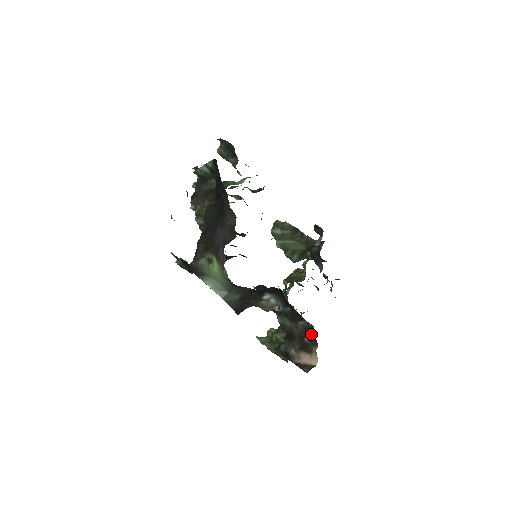
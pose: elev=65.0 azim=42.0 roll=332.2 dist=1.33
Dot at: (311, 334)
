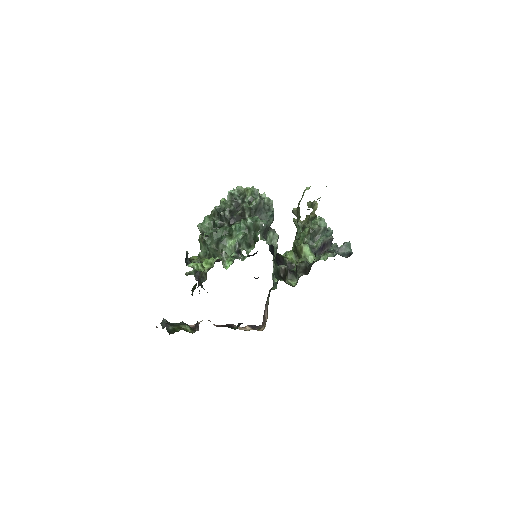
Dot at: occluded
